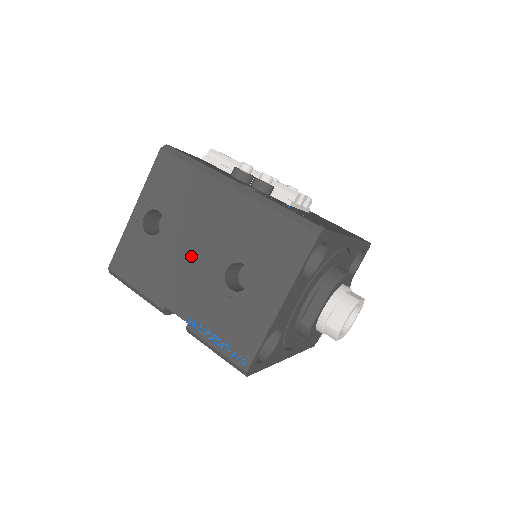
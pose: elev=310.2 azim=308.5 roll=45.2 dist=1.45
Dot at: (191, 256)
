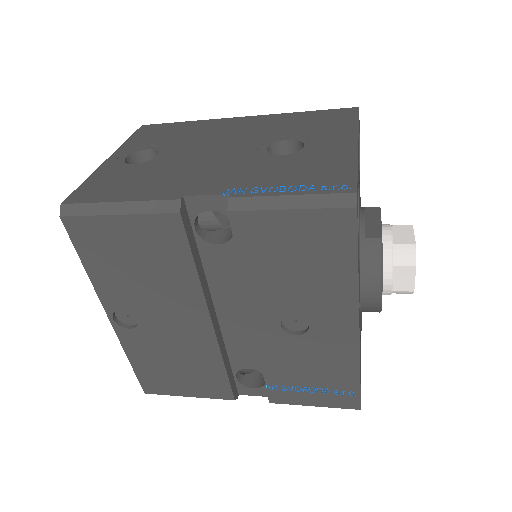
Dot at: (210, 156)
